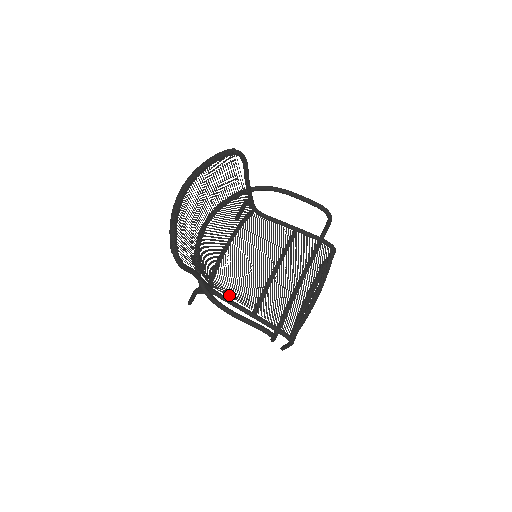
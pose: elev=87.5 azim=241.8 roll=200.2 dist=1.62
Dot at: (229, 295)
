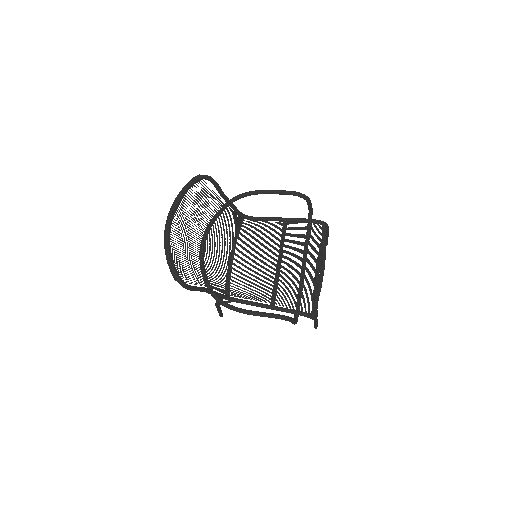
Dot at: (246, 297)
